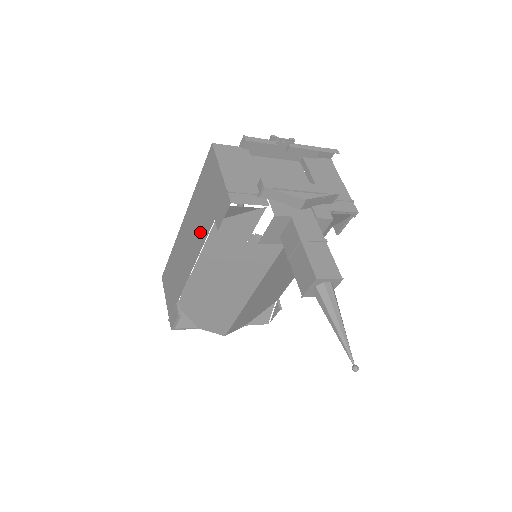
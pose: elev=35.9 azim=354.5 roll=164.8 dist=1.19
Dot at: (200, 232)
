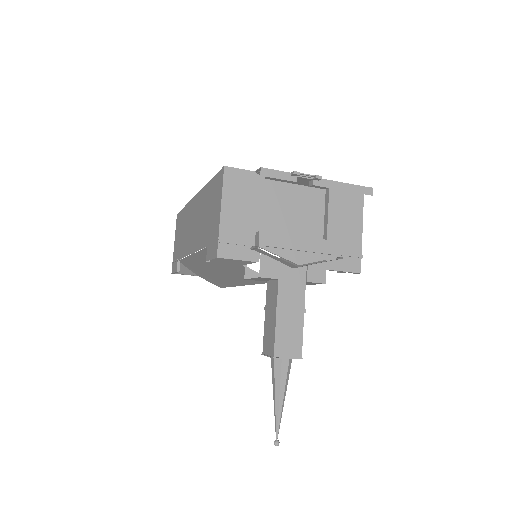
Dot at: (199, 234)
